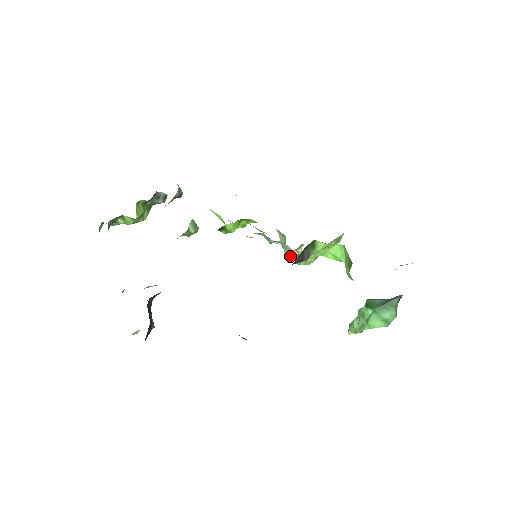
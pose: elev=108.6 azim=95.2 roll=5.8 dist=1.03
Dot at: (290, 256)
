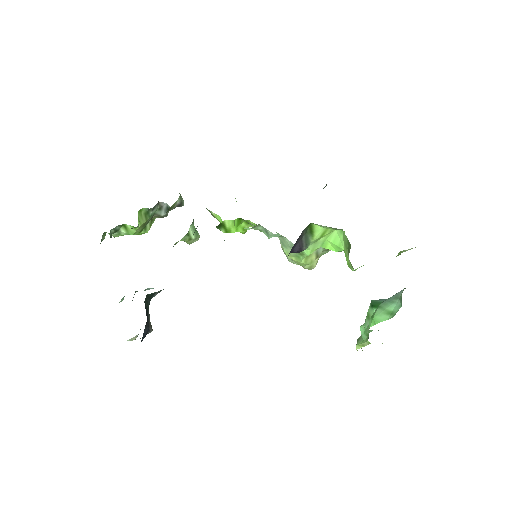
Dot at: (290, 253)
